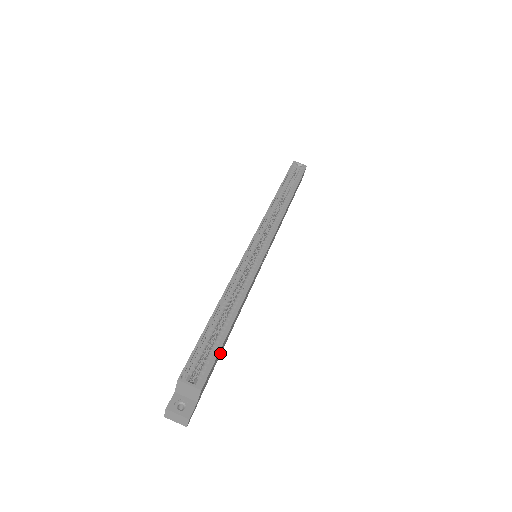
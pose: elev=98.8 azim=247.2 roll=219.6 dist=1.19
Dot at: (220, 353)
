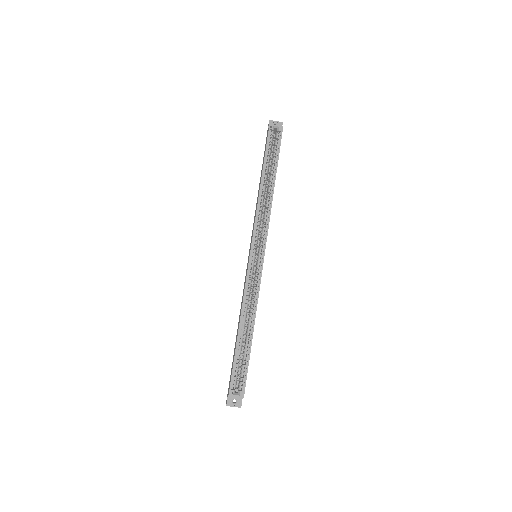
Dot at: occluded
